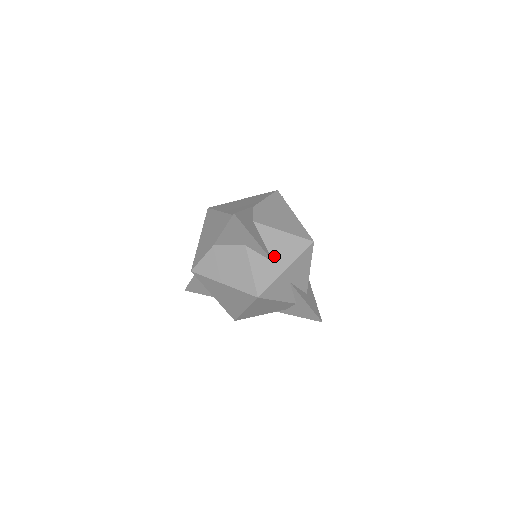
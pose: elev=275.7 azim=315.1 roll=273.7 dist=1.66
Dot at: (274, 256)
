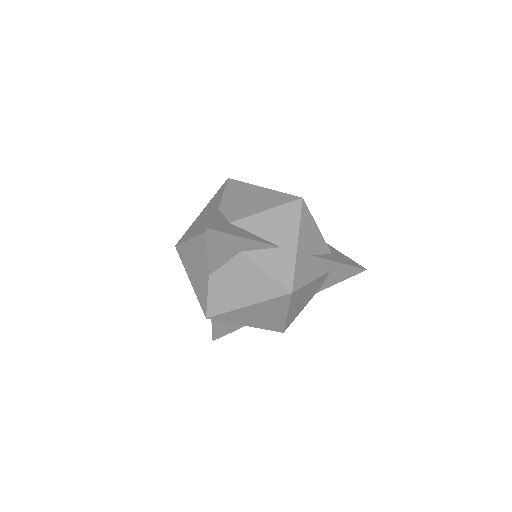
Dot at: (276, 241)
